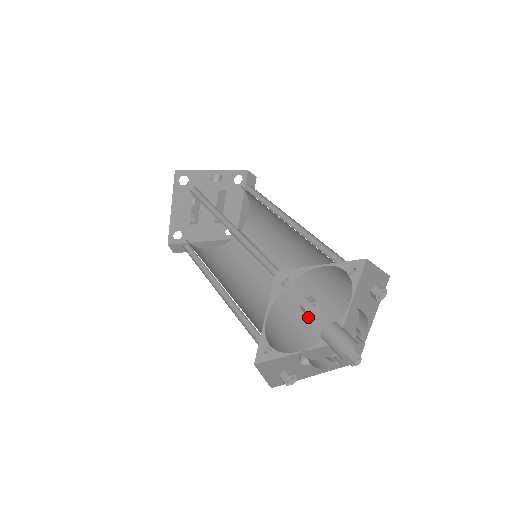
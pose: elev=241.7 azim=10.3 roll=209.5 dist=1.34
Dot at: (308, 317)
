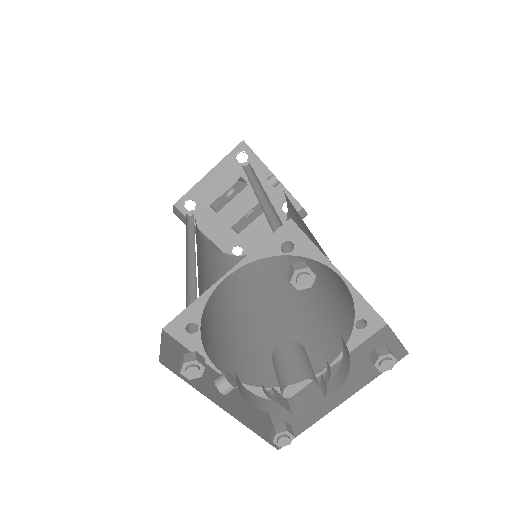
Dot at: (260, 357)
